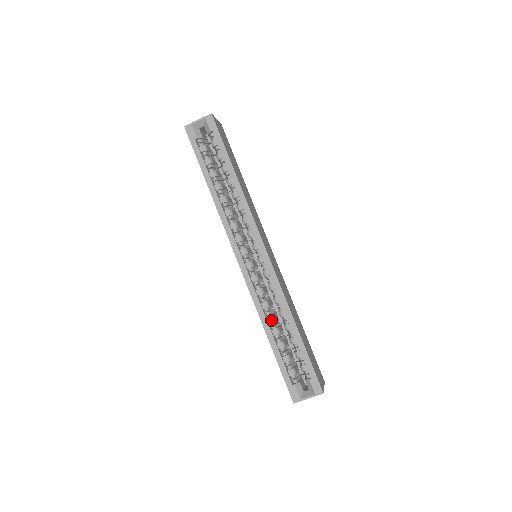
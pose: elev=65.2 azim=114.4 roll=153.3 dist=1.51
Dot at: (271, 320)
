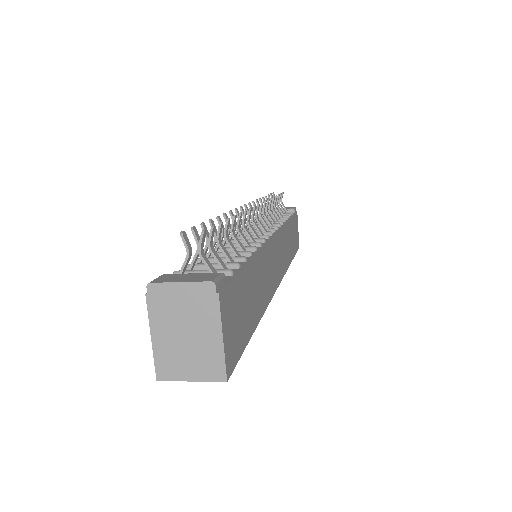
Dot at: occluded
